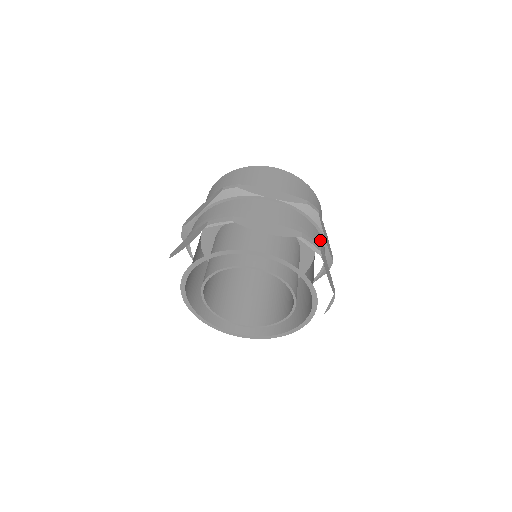
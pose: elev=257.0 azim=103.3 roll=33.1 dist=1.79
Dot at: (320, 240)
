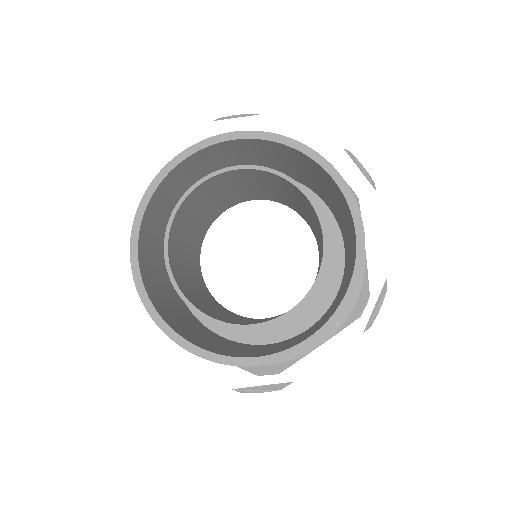
Dot at: occluded
